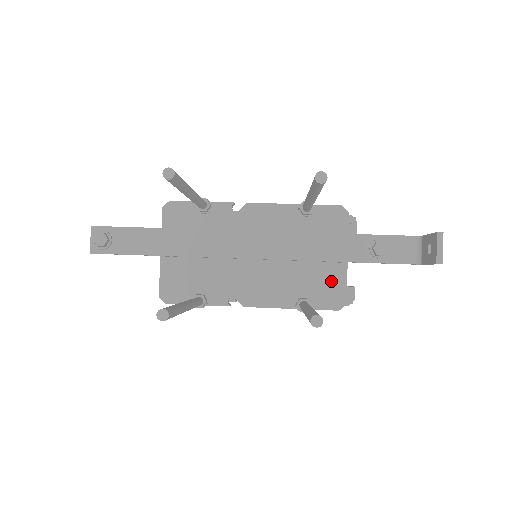
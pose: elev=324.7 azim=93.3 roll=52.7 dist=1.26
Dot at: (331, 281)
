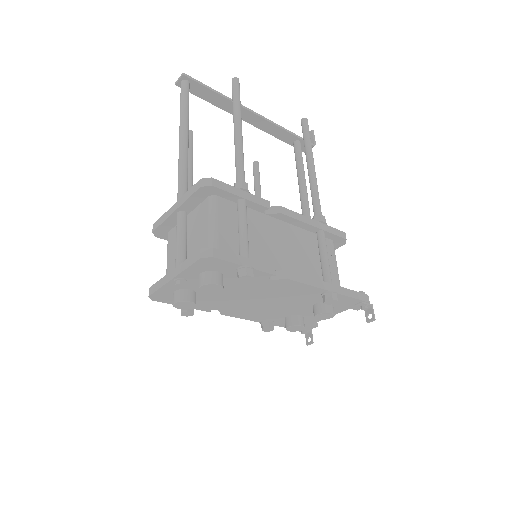
Dot at: occluded
